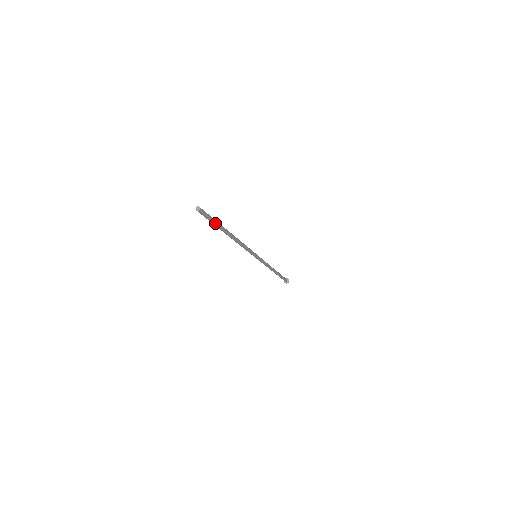
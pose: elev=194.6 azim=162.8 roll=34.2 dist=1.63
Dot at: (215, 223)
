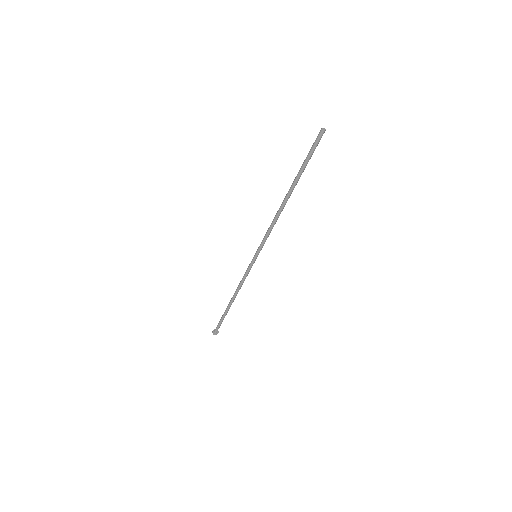
Dot at: (306, 163)
